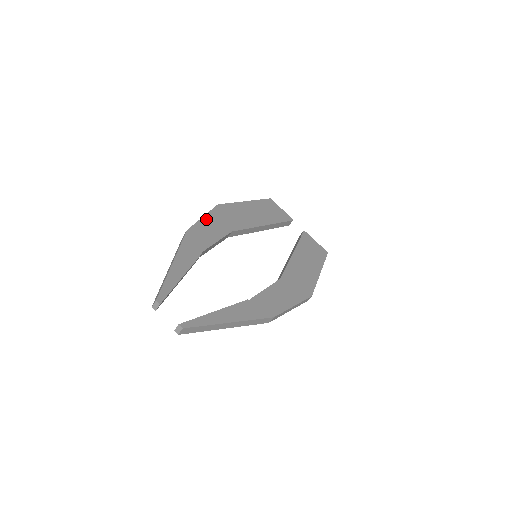
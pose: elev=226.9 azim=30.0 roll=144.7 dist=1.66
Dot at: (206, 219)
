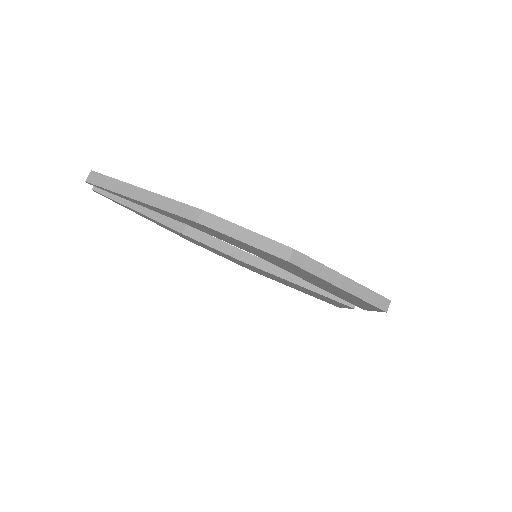
Dot at: occluded
